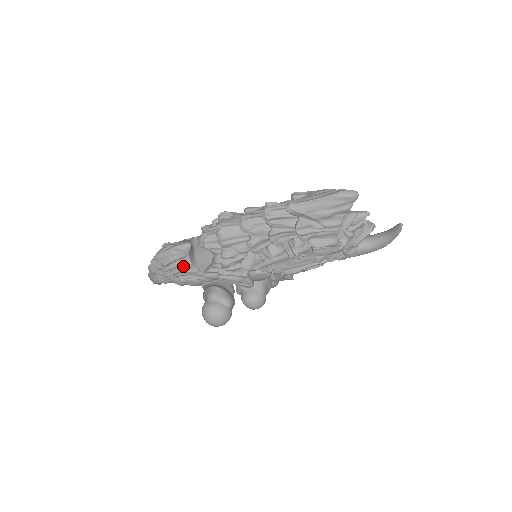
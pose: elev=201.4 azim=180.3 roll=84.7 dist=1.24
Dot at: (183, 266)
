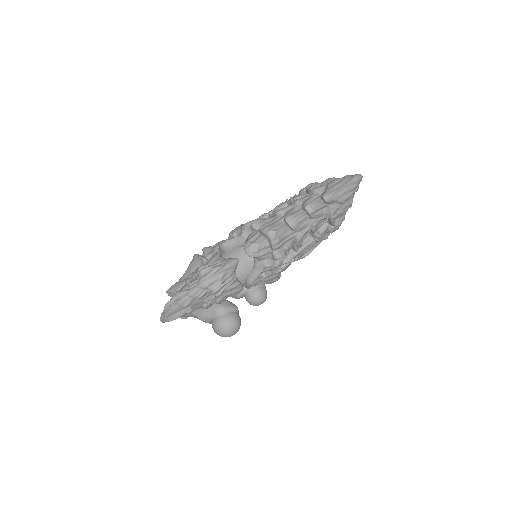
Dot at: (229, 284)
